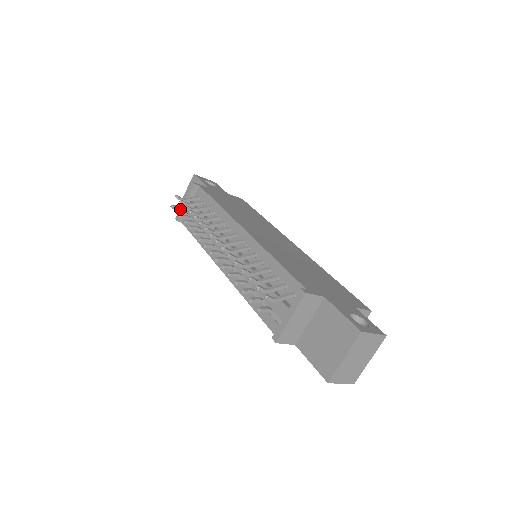
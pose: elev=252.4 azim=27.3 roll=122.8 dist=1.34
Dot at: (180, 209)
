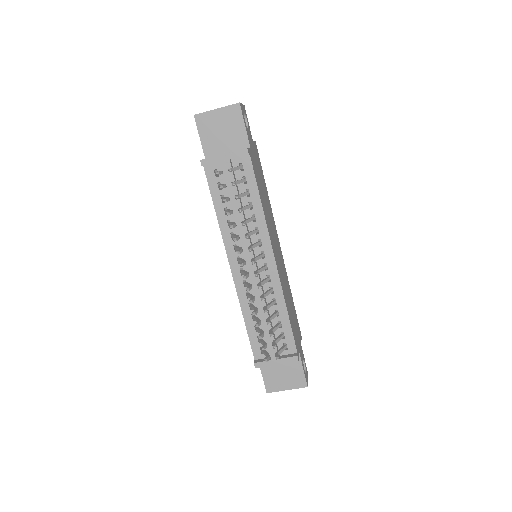
Dot at: occluded
